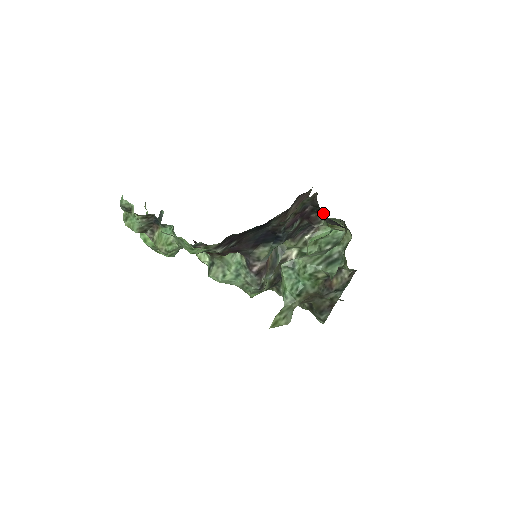
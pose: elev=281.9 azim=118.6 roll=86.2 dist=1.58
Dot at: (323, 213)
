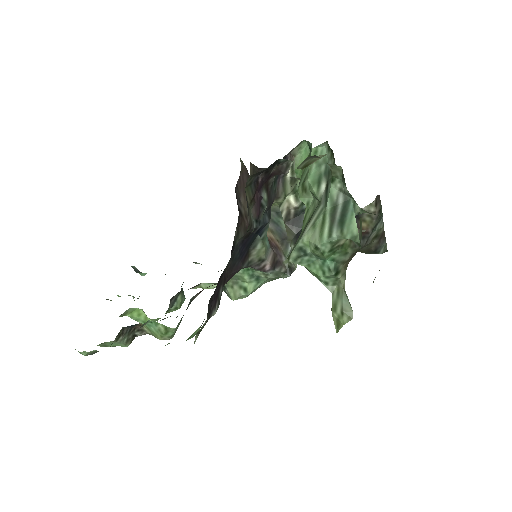
Dot at: (281, 160)
